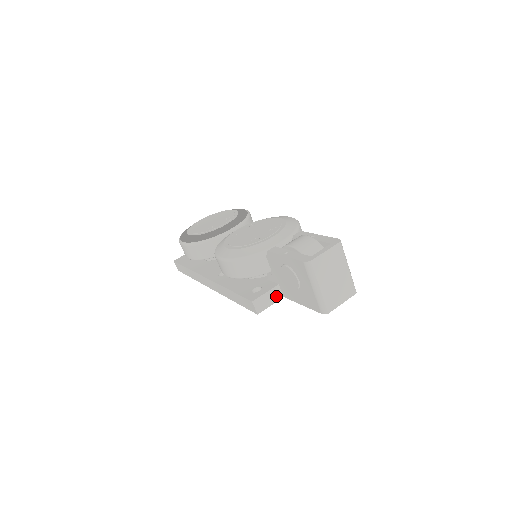
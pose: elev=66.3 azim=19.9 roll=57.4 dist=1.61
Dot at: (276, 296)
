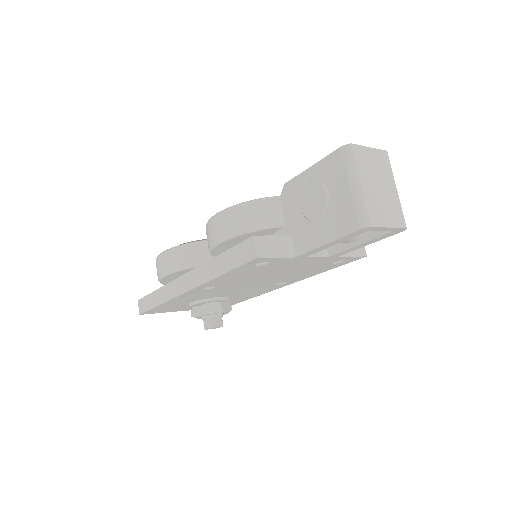
Dot at: (286, 250)
